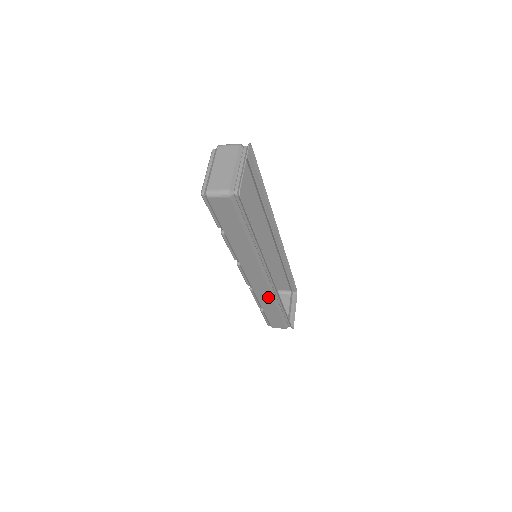
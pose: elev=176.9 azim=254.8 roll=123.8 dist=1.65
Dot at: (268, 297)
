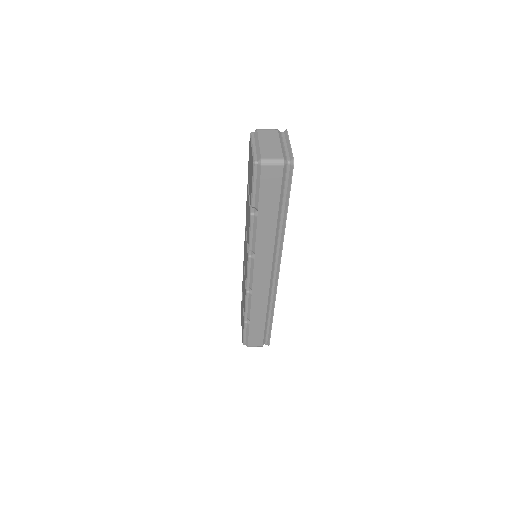
Dot at: (263, 300)
